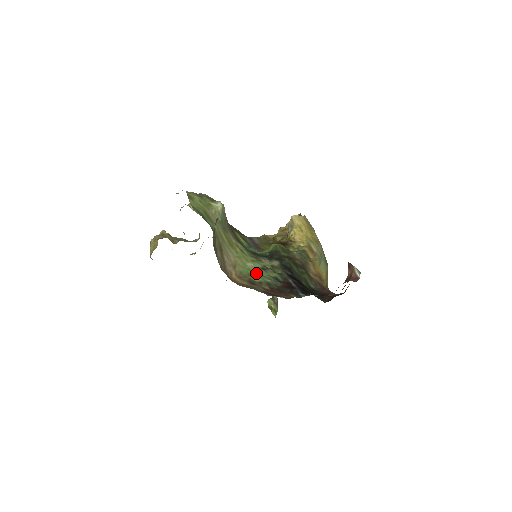
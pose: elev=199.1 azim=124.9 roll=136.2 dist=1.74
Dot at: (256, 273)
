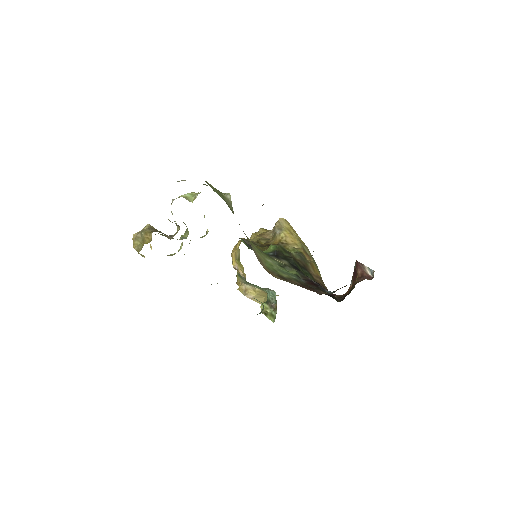
Dot at: (279, 269)
